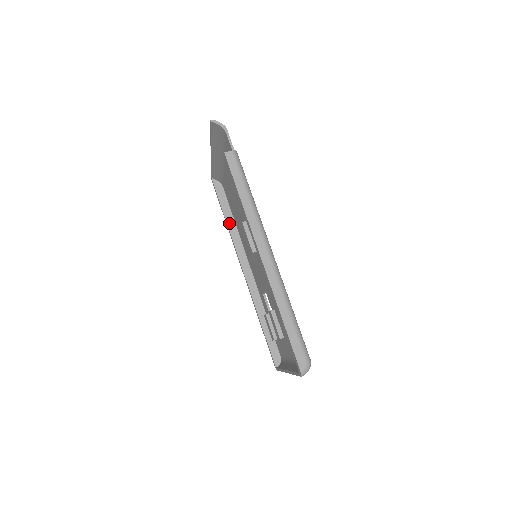
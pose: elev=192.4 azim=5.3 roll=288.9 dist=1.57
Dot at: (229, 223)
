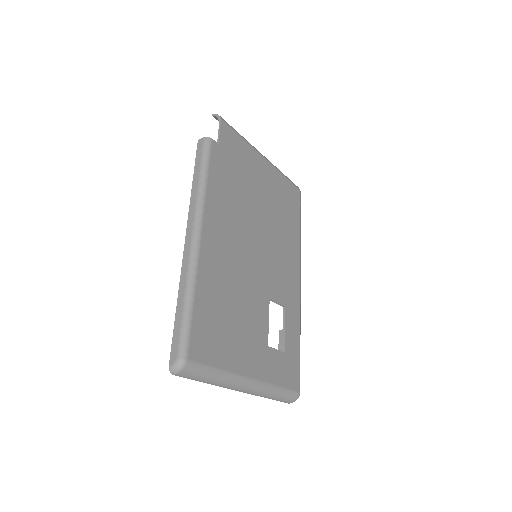
Dot at: occluded
